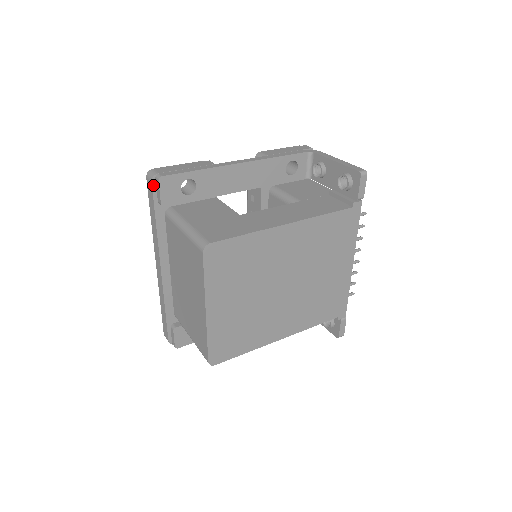
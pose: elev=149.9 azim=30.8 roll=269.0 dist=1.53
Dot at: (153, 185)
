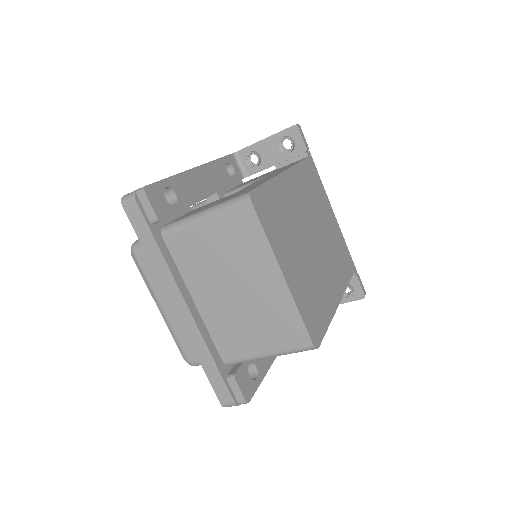
Dot at: (138, 204)
